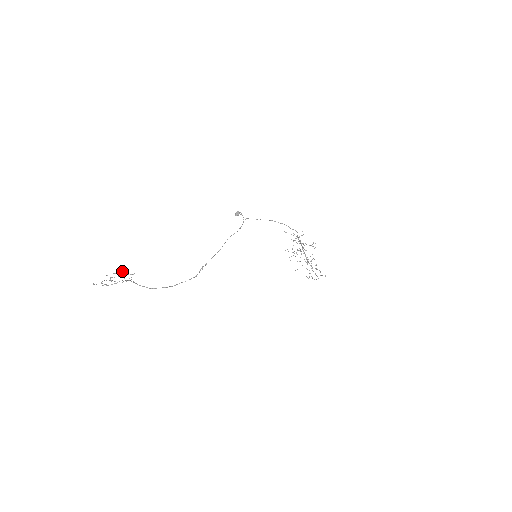
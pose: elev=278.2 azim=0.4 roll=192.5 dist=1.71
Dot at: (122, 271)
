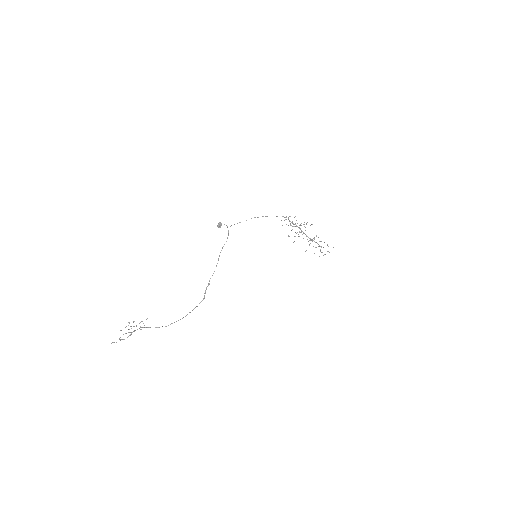
Dot at: (134, 321)
